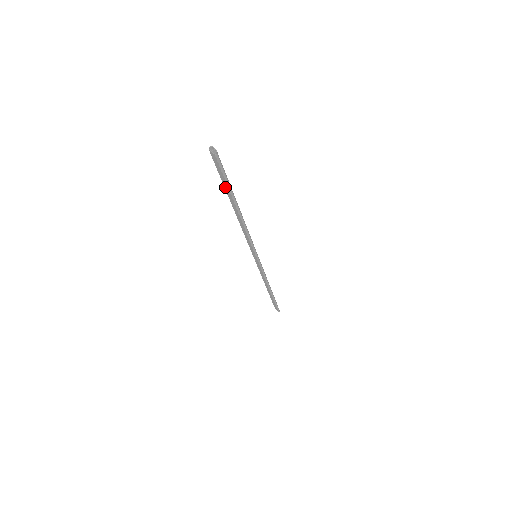
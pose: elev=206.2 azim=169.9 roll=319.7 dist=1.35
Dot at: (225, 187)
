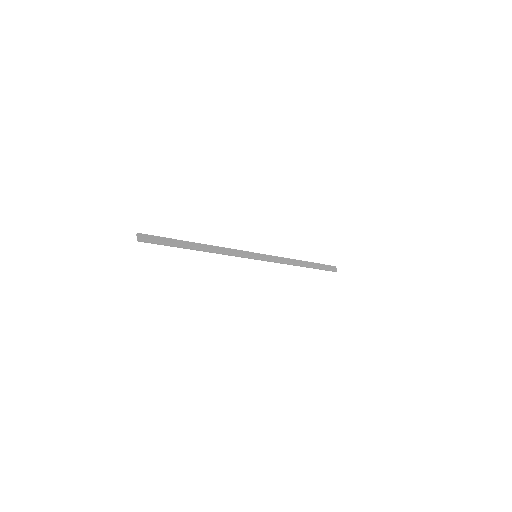
Dot at: (173, 242)
